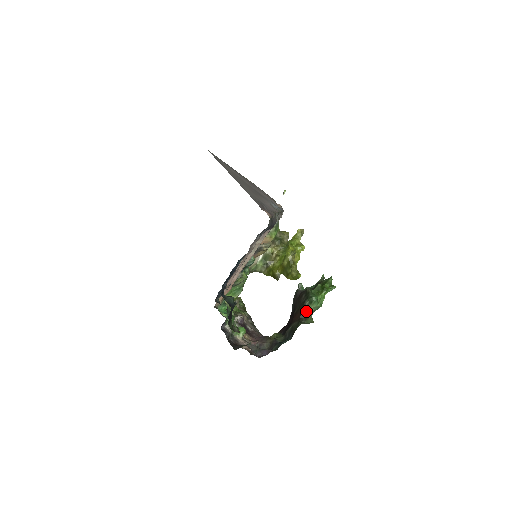
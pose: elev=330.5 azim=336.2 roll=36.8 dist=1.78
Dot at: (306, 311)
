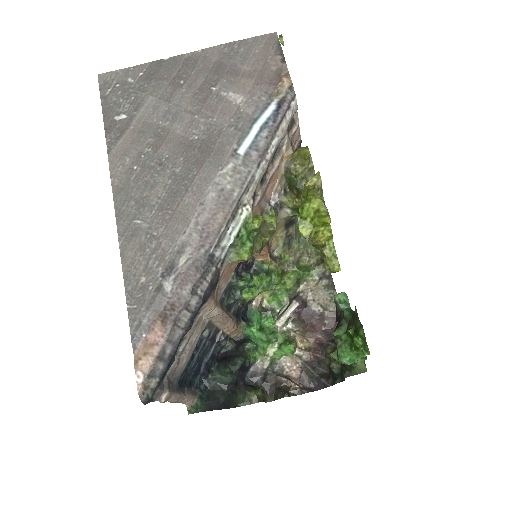
Dot at: occluded
